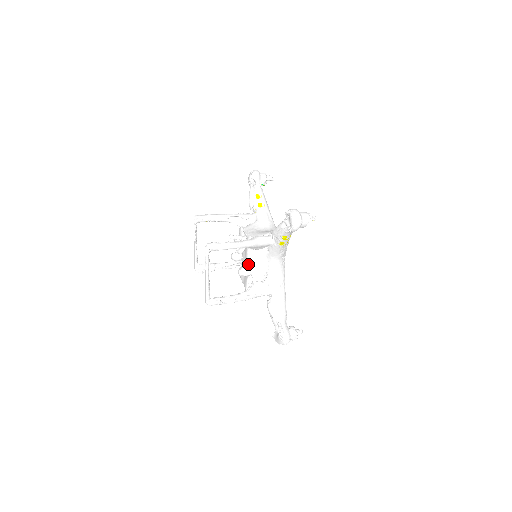
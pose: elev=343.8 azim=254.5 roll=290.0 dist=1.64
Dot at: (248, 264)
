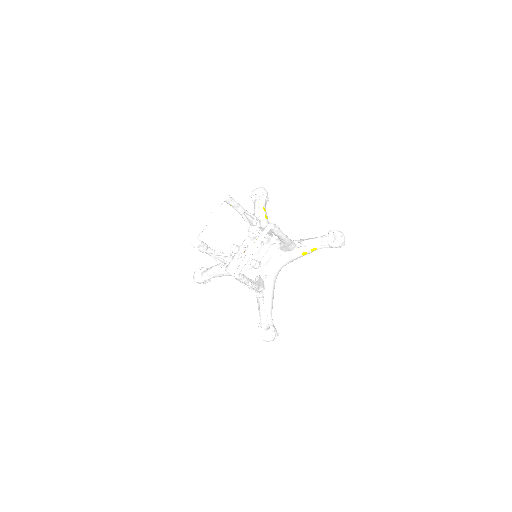
Dot at: (261, 258)
